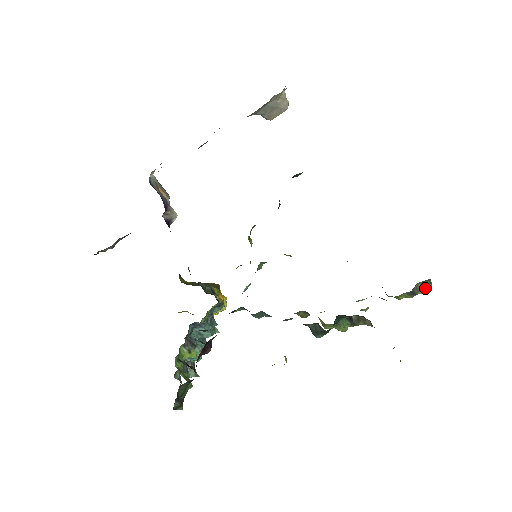
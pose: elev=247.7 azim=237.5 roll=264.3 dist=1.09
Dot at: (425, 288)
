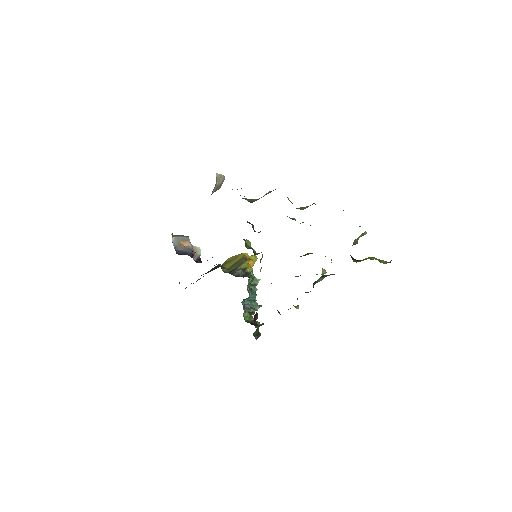
Dot at: occluded
